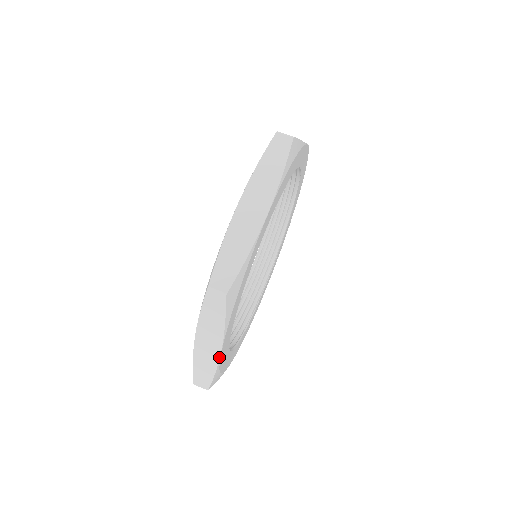
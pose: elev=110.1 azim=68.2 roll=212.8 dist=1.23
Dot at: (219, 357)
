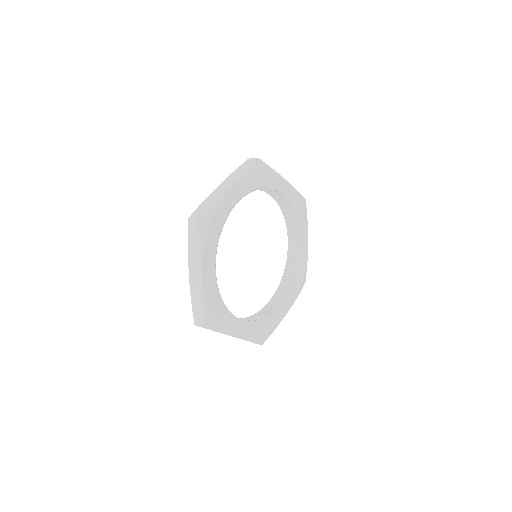
Dot at: (228, 190)
